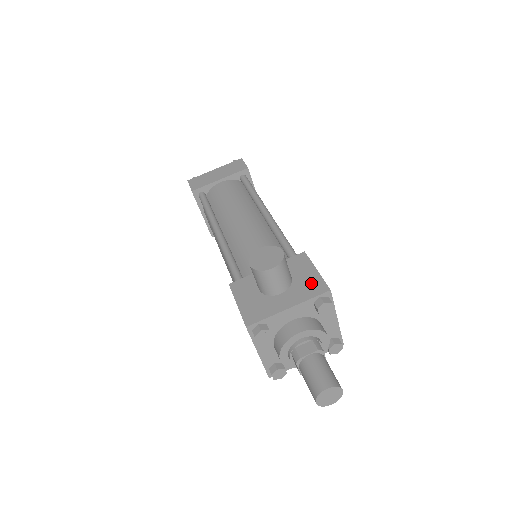
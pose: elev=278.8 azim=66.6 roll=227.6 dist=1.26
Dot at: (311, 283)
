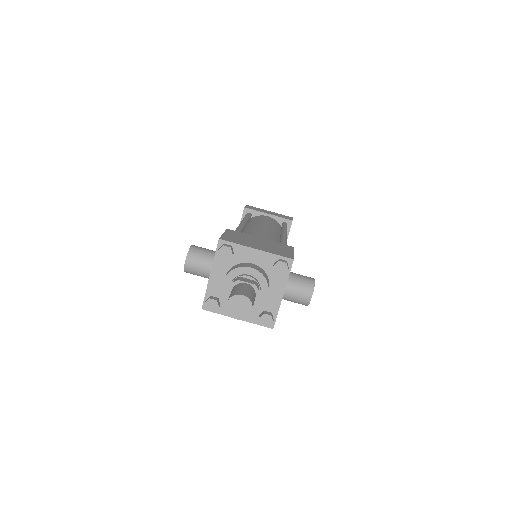
Dot at: occluded
